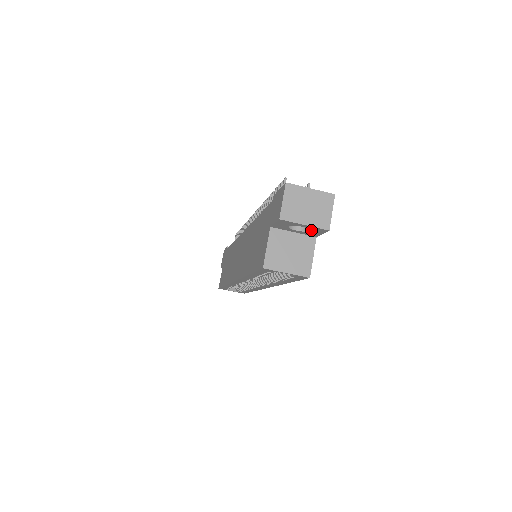
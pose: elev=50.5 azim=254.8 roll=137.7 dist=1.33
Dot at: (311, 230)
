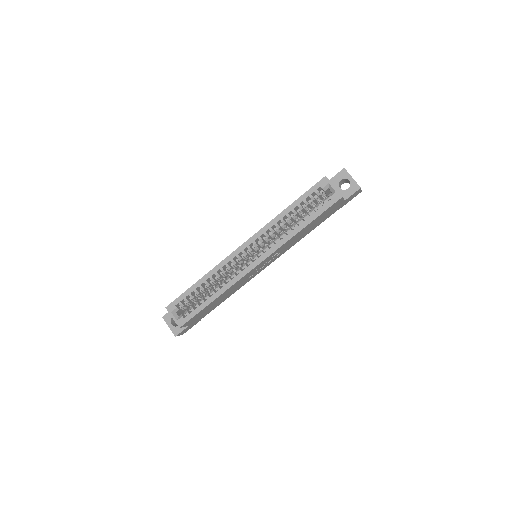
Dot at: (350, 187)
